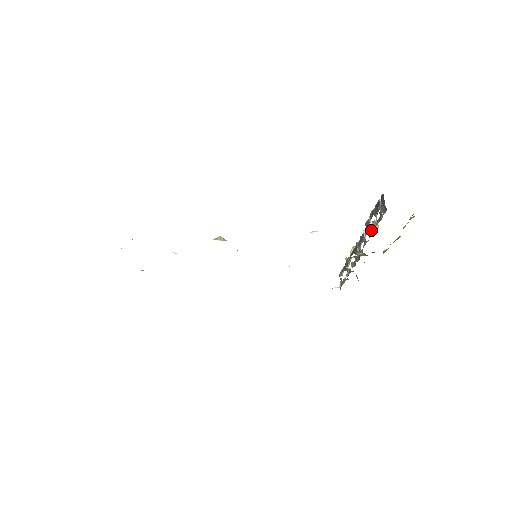
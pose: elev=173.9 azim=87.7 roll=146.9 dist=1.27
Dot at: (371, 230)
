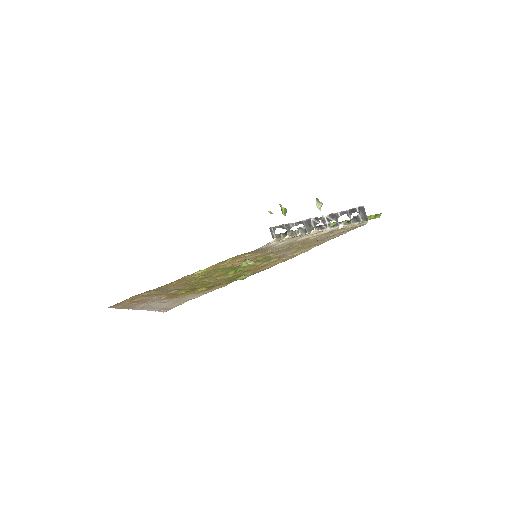
Dot at: (343, 224)
